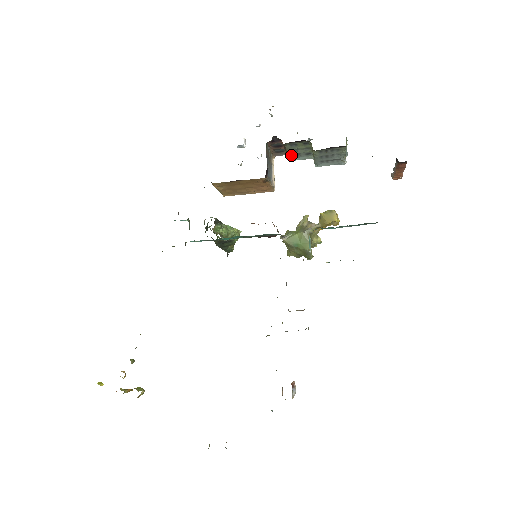
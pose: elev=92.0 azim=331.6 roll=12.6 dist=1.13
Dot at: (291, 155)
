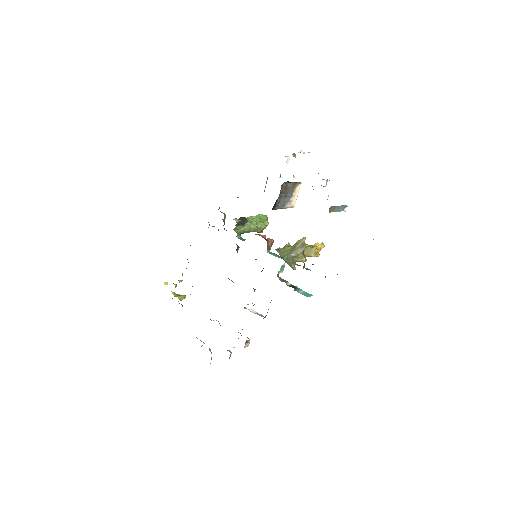
Dot at: occluded
